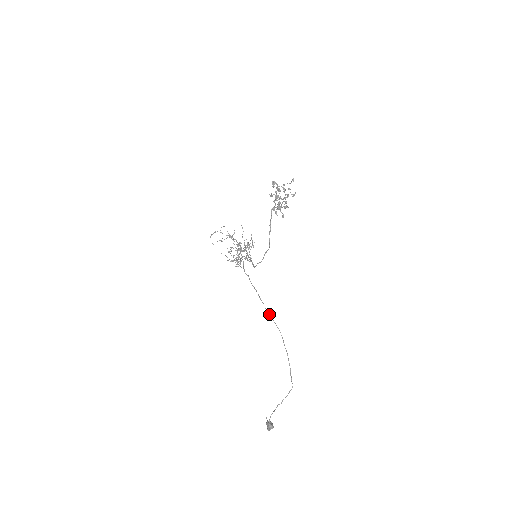
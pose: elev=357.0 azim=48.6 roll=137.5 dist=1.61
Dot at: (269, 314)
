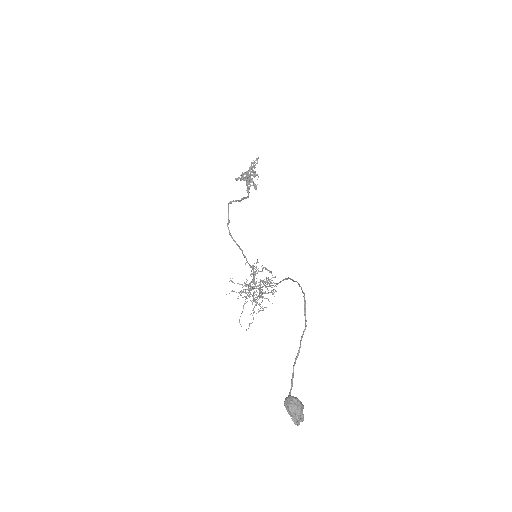
Dot at: (277, 283)
